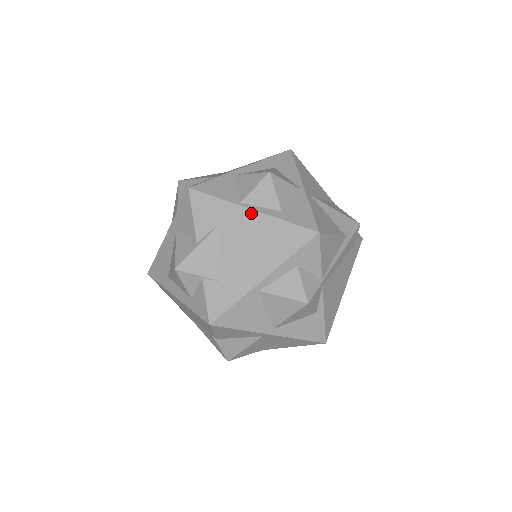
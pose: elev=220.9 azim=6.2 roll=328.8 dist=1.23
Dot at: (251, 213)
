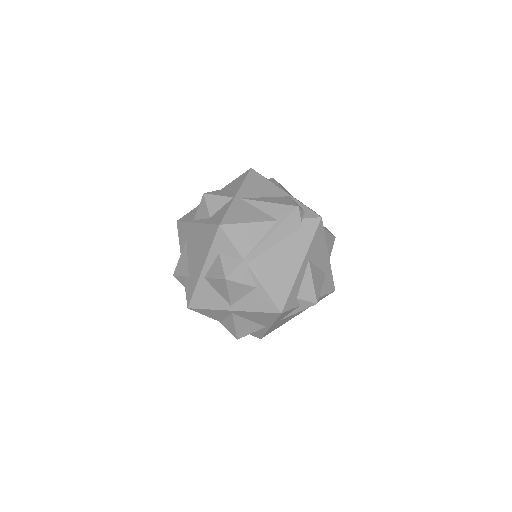
Dot at: (196, 225)
